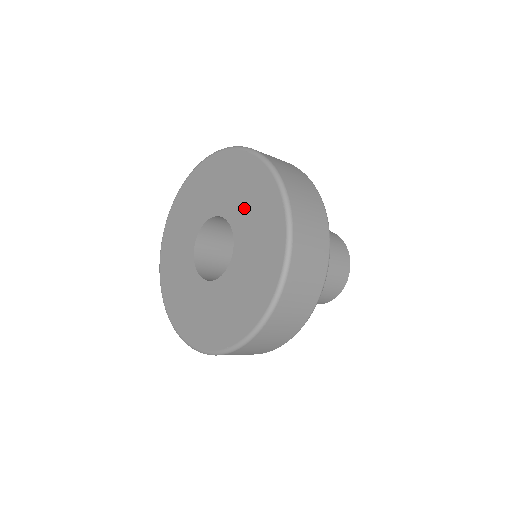
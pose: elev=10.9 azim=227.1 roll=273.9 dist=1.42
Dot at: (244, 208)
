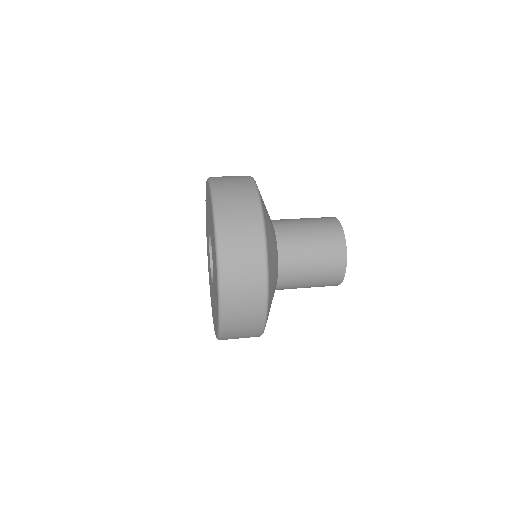
Dot at: (214, 288)
